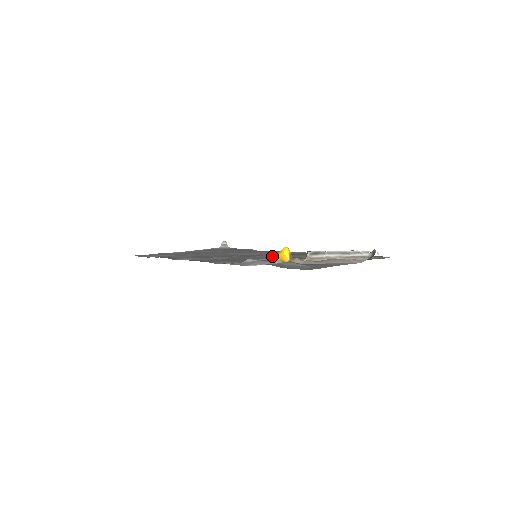
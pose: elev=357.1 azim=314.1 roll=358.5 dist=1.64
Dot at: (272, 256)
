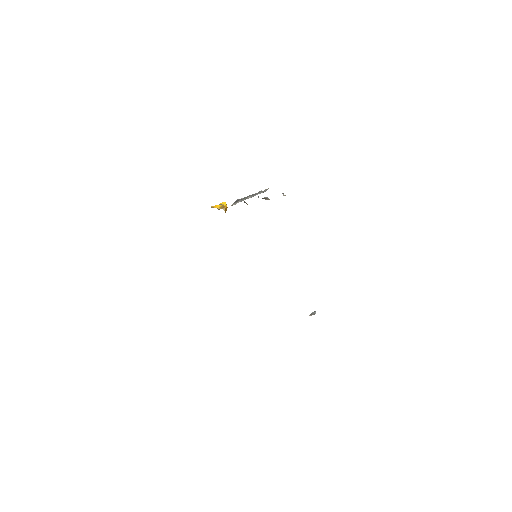
Dot at: occluded
